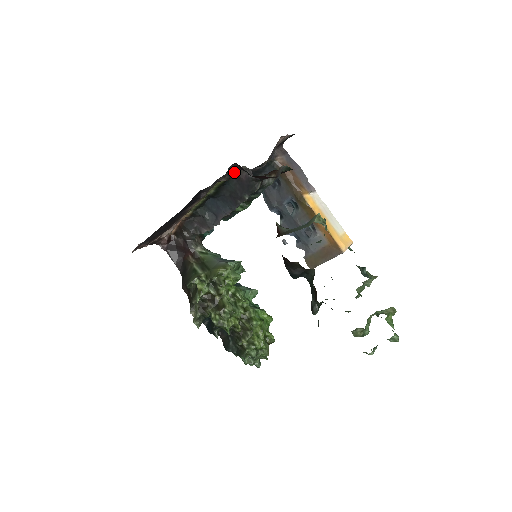
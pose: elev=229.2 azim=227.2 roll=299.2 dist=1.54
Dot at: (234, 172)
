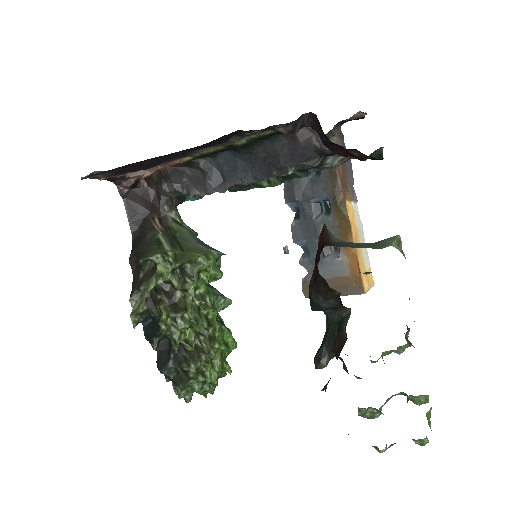
Dot at: (301, 126)
